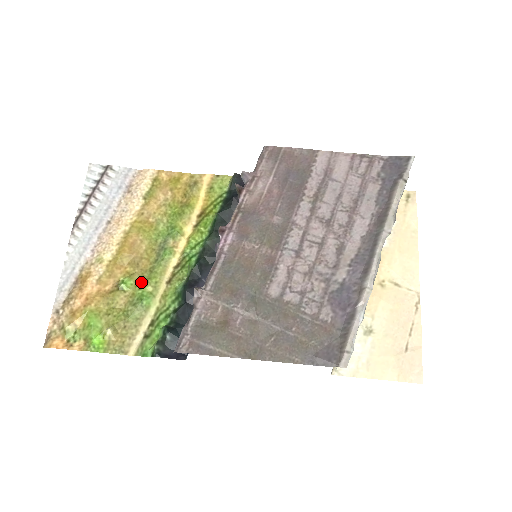
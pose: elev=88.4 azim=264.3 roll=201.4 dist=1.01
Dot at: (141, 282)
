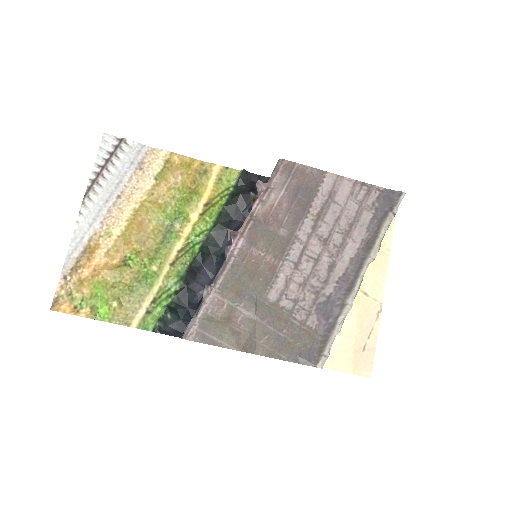
Dot at: (147, 261)
